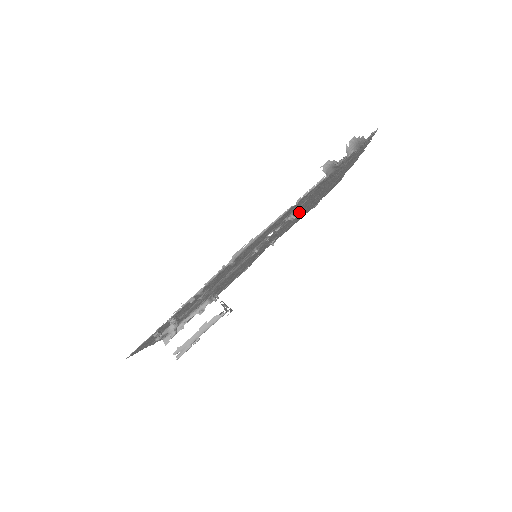
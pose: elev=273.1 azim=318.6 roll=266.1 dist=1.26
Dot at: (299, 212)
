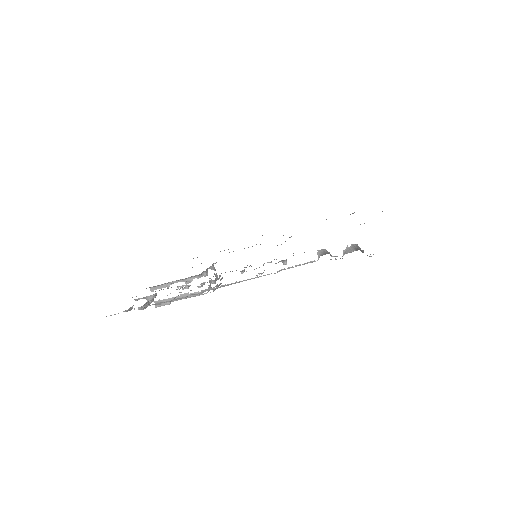
Dot at: occluded
